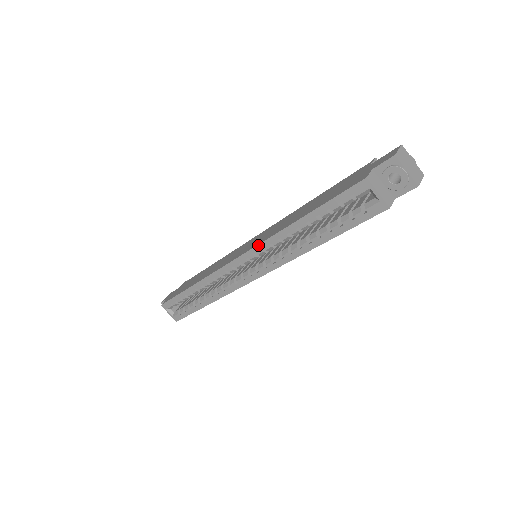
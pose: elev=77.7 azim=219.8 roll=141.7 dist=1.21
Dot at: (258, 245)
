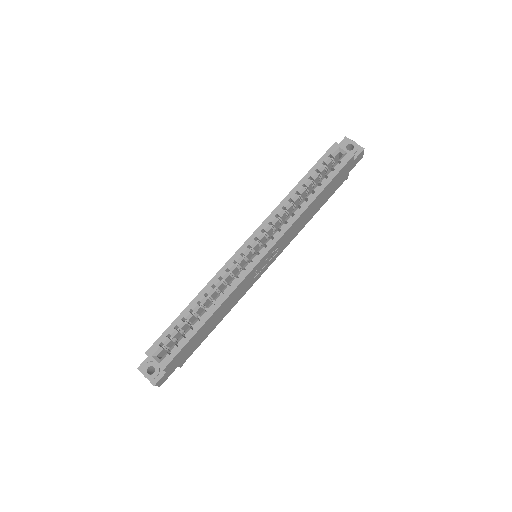
Dot at: (265, 220)
